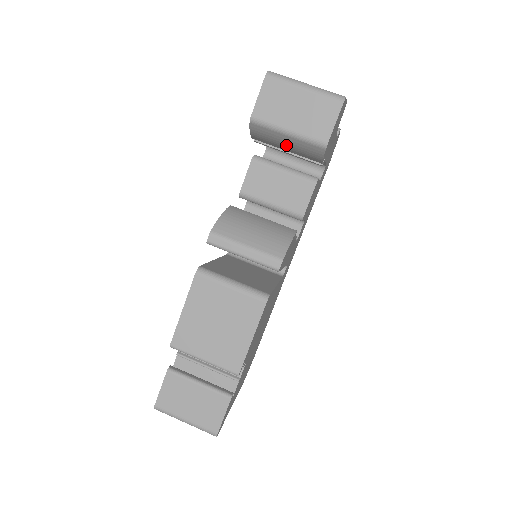
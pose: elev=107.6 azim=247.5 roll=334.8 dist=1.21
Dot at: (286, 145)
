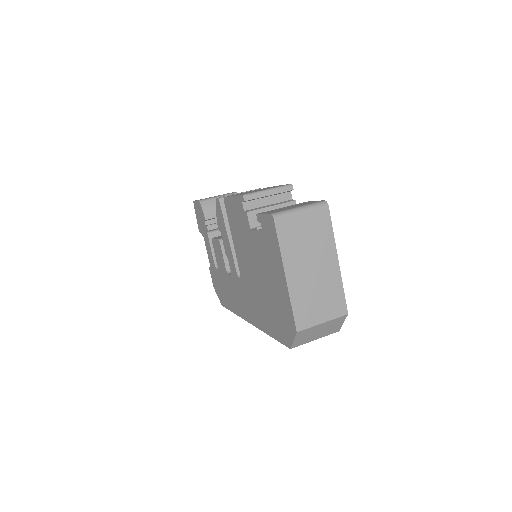
Dot at: occluded
